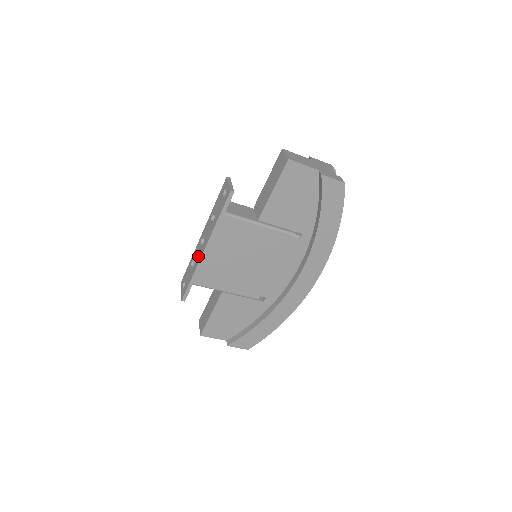
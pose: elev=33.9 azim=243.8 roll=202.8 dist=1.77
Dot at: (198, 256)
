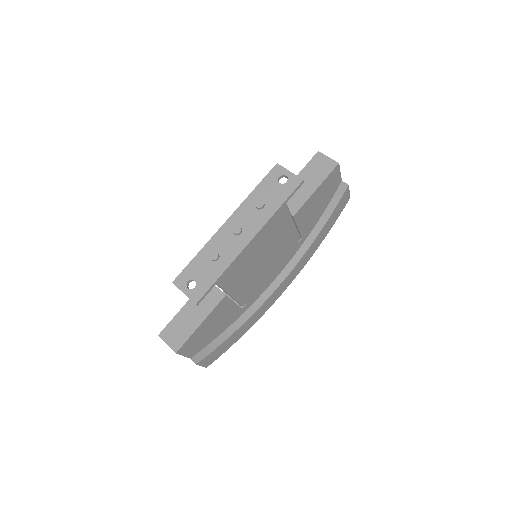
Dot at: (231, 248)
